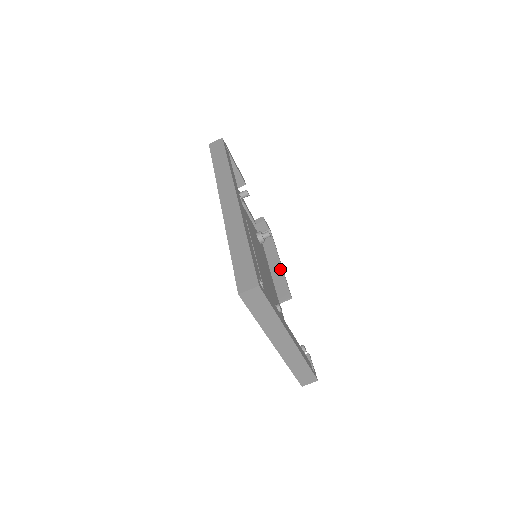
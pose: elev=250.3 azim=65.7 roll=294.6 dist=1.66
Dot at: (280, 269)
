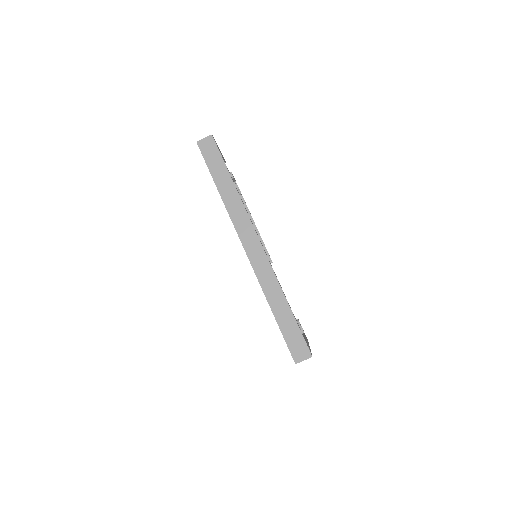
Dot at: occluded
